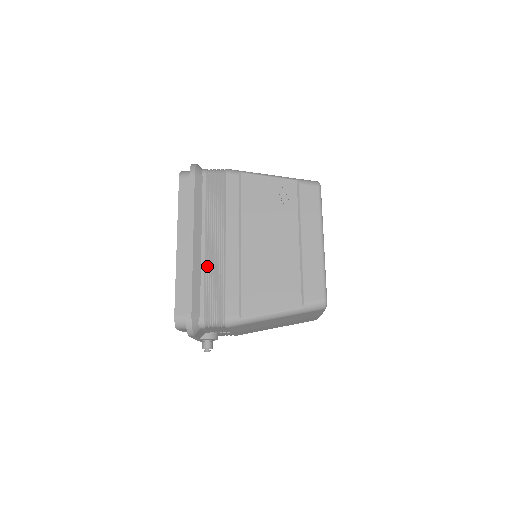
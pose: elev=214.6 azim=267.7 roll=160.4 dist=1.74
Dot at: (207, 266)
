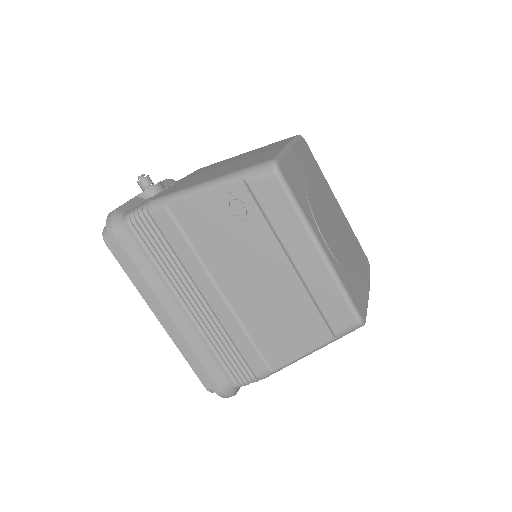
Dot at: (204, 332)
